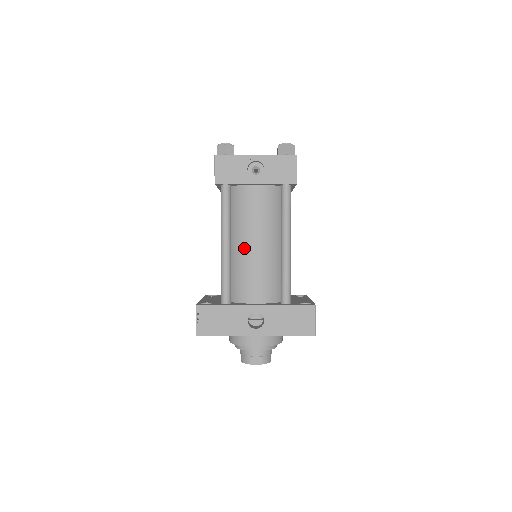
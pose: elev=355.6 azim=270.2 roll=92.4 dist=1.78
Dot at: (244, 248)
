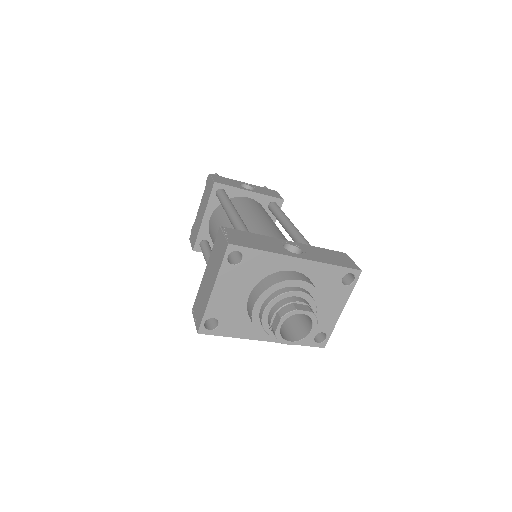
Dot at: (253, 221)
